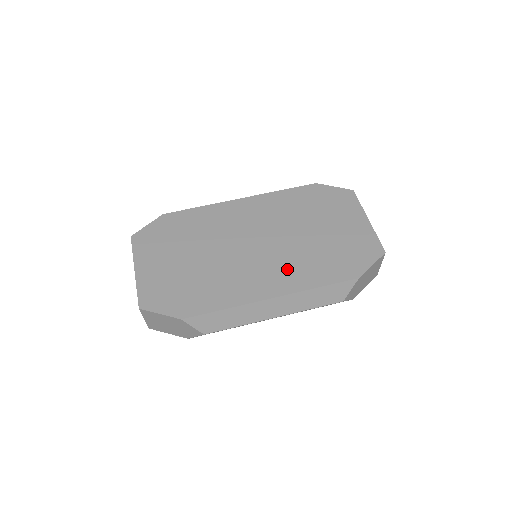
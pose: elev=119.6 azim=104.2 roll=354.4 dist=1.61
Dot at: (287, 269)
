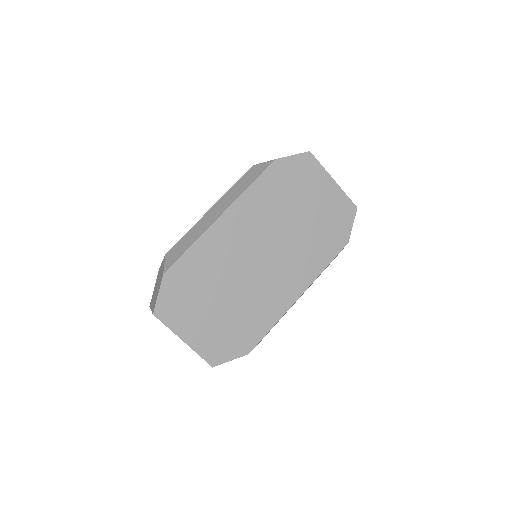
Dot at: (297, 266)
